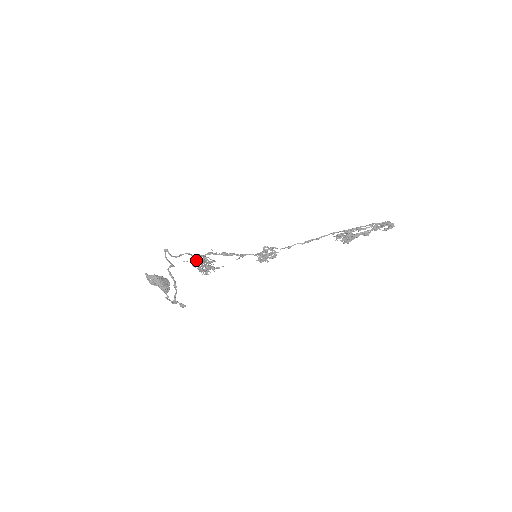
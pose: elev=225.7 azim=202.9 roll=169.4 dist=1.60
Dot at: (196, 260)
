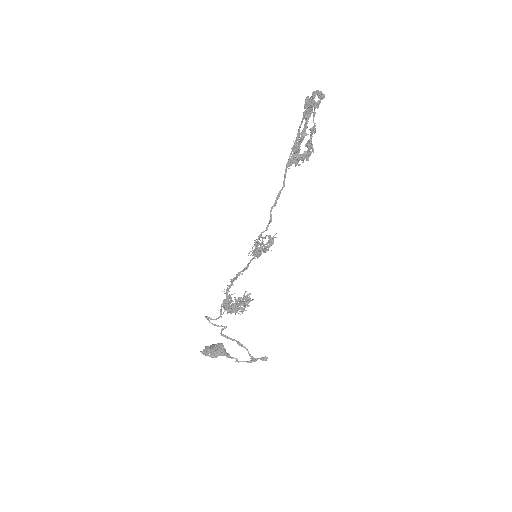
Dot at: (224, 306)
